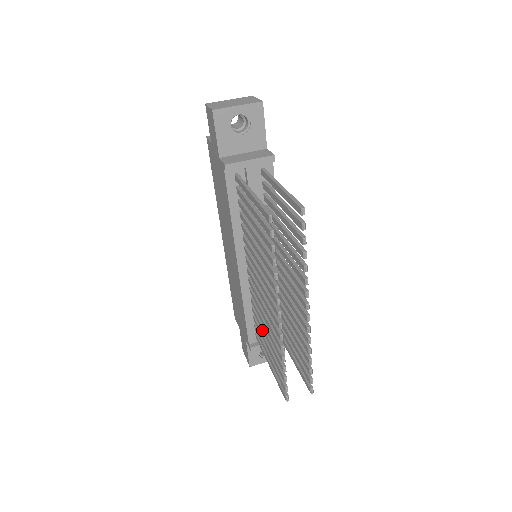
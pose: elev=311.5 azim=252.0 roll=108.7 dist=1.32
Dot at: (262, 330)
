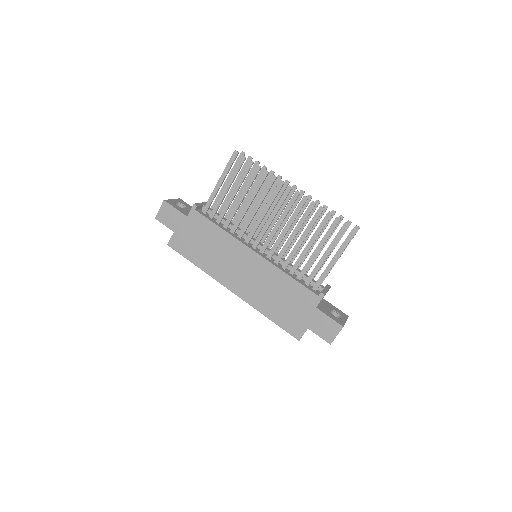
Dot at: (305, 253)
